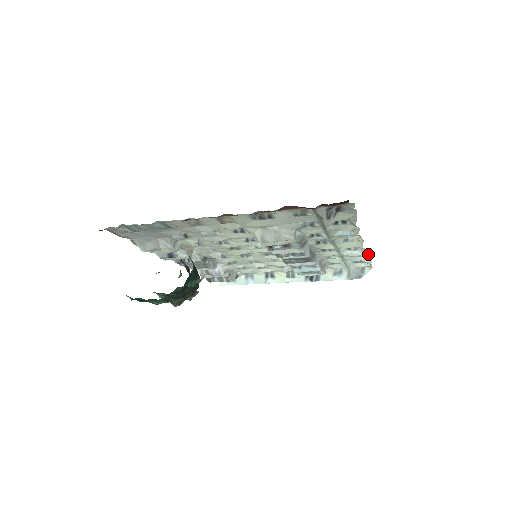
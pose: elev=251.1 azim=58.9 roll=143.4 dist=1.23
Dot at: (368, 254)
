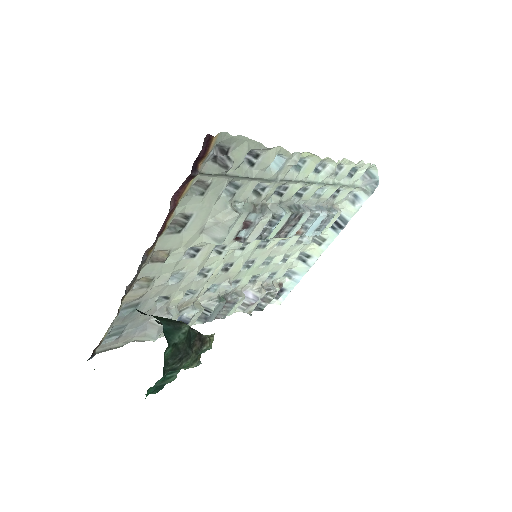
Dot at: (345, 158)
